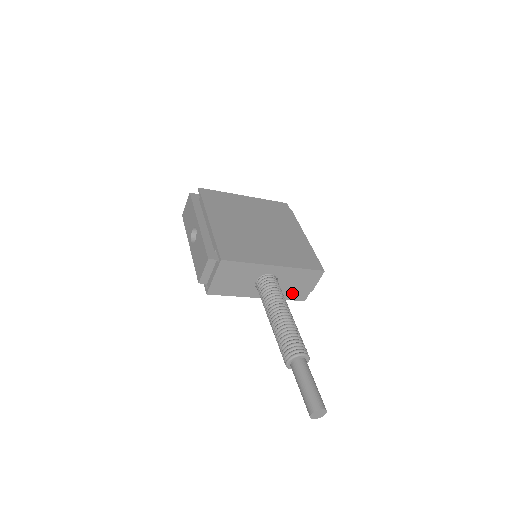
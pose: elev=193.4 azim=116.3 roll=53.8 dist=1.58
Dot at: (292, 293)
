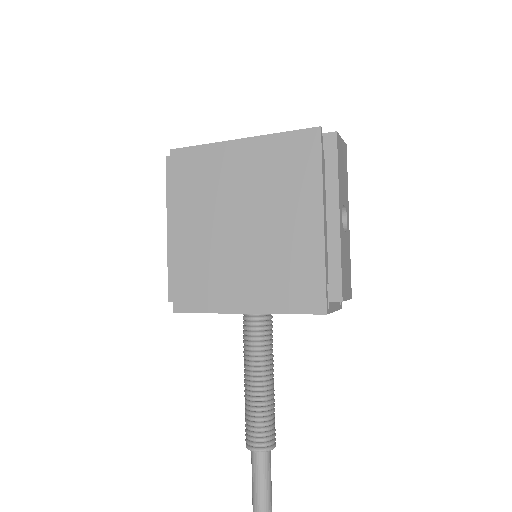
Dot at: occluded
